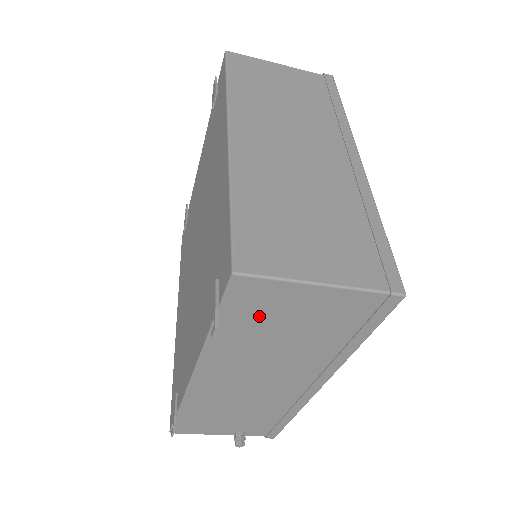
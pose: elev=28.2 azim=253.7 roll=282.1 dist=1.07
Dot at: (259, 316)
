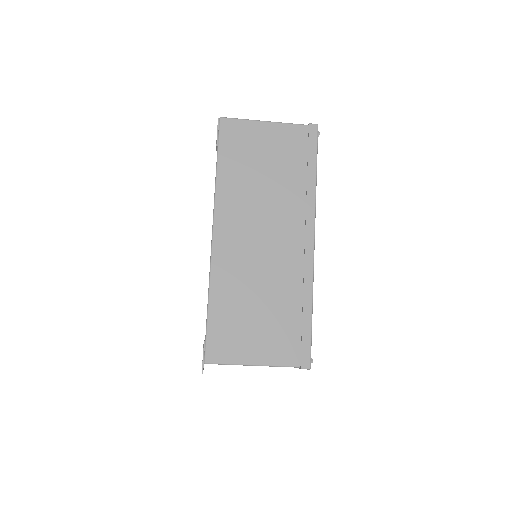
Dot at: occluded
